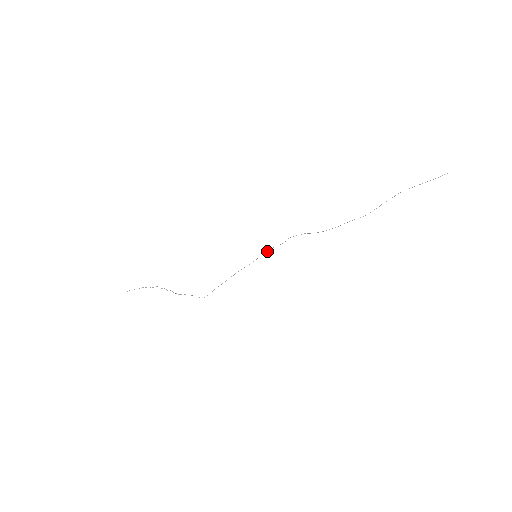
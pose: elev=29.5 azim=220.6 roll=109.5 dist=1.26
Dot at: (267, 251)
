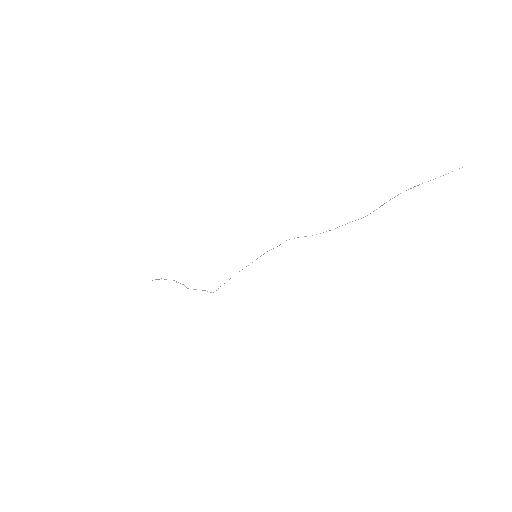
Dot at: occluded
